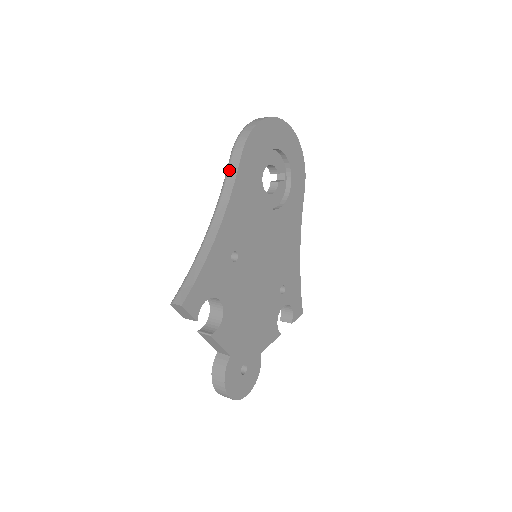
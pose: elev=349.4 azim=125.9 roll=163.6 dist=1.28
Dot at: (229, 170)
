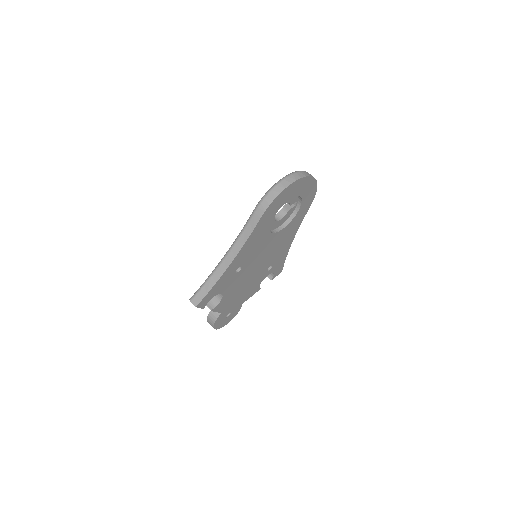
Dot at: (250, 222)
